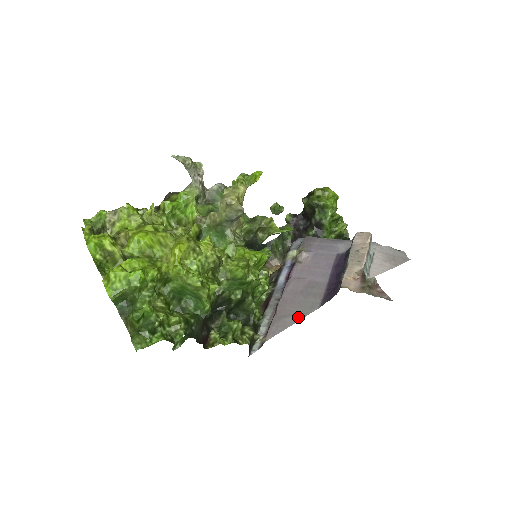
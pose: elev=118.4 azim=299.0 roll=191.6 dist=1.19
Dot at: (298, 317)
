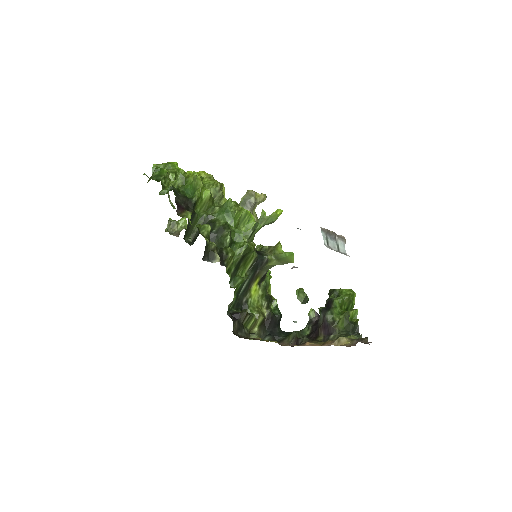
Dot at: occluded
